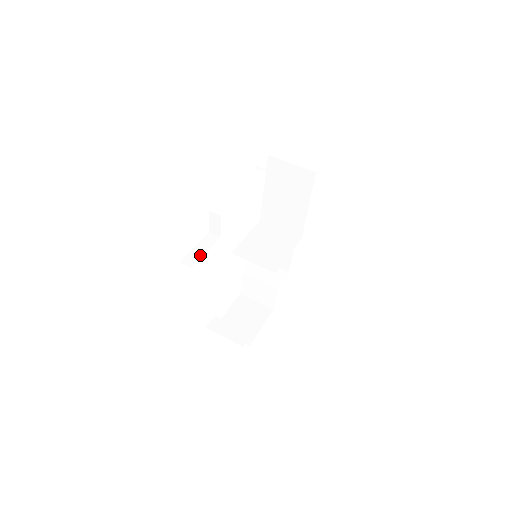
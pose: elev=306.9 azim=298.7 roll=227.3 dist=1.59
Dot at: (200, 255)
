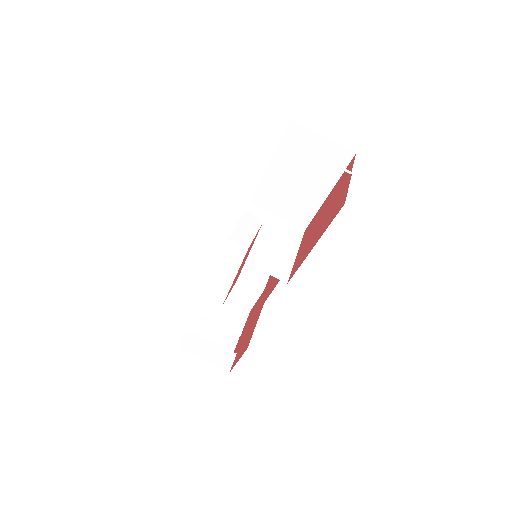
Dot at: (229, 281)
